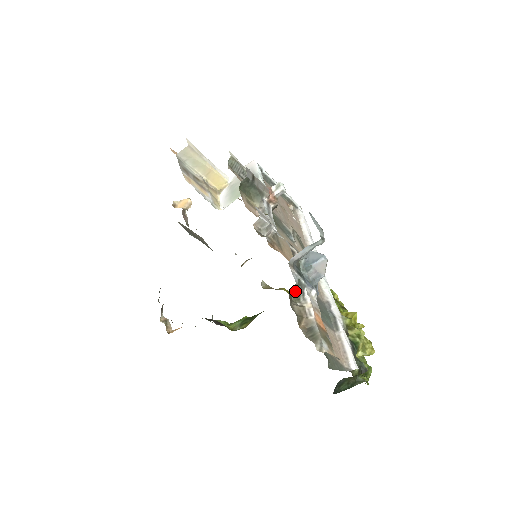
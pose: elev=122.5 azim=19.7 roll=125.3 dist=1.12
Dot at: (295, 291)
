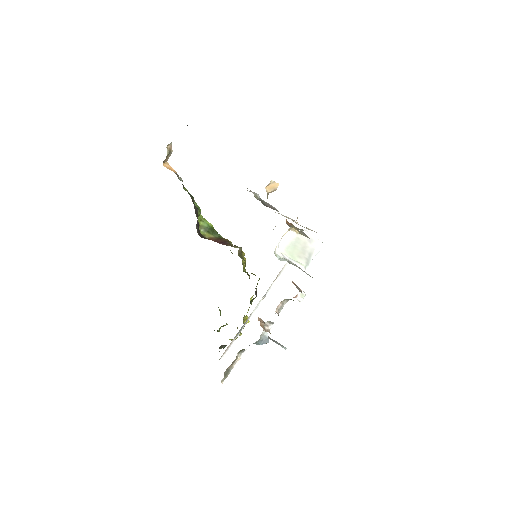
Dot at: (243, 350)
